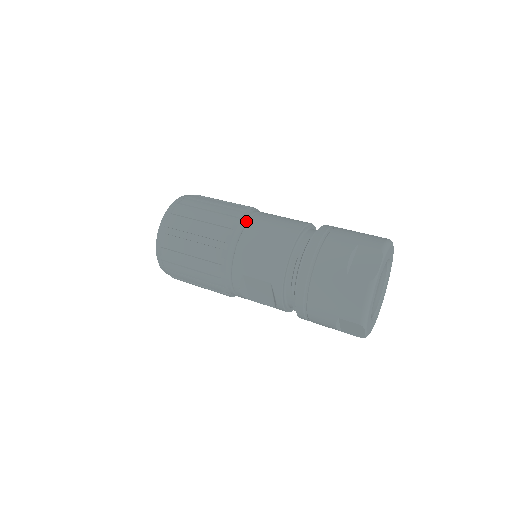
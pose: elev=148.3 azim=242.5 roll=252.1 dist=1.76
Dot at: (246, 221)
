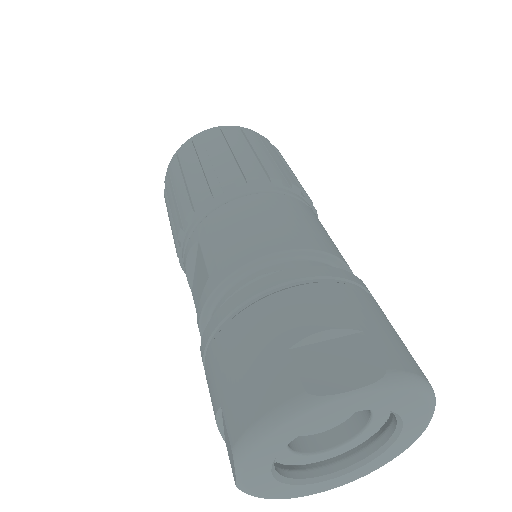
Dot at: (274, 190)
